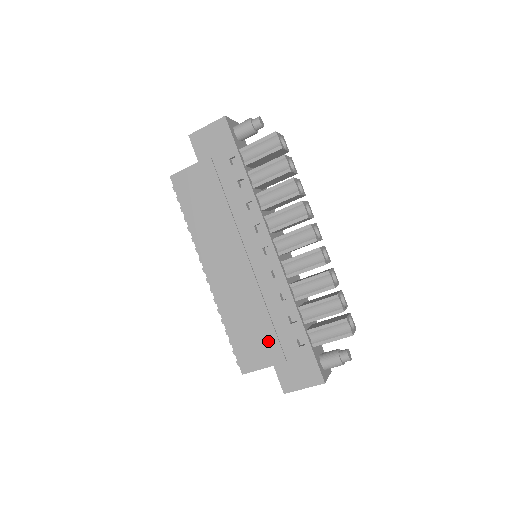
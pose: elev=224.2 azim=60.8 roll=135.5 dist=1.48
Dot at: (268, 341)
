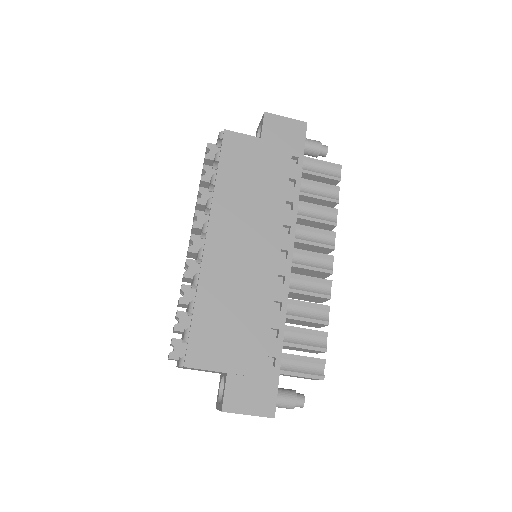
Dot at: (237, 343)
